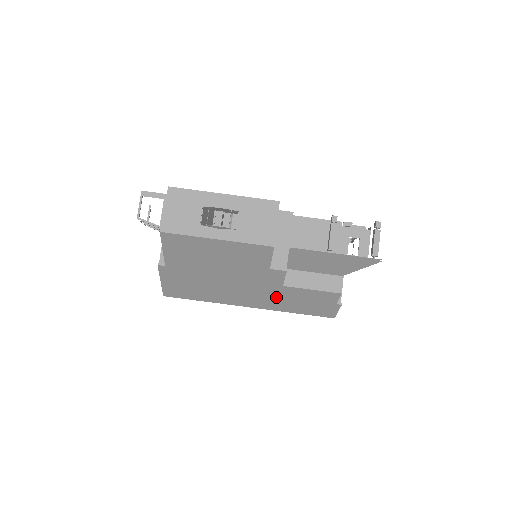
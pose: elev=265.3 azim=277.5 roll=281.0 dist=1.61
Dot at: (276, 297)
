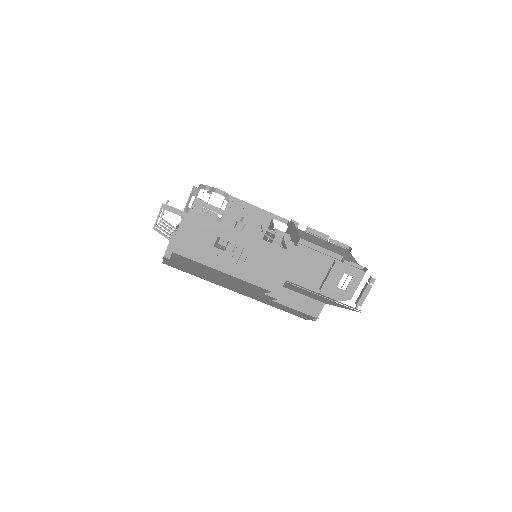
Dot at: (262, 299)
